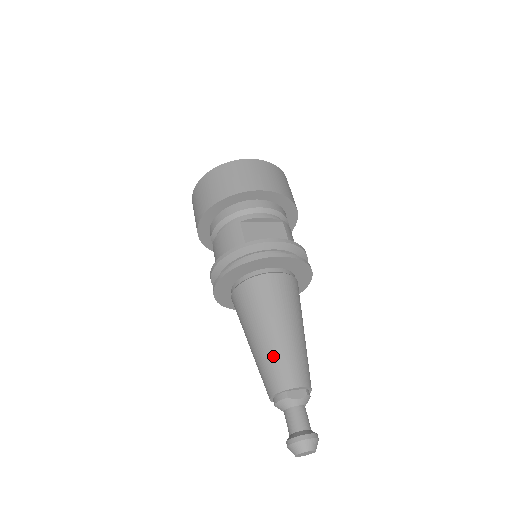
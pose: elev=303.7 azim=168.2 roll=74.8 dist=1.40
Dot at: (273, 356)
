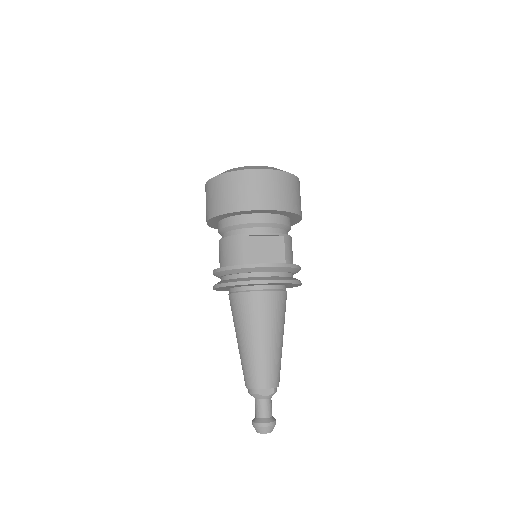
Dot at: (253, 361)
